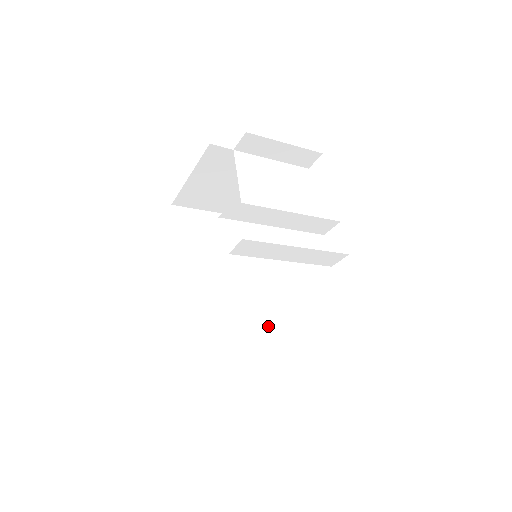
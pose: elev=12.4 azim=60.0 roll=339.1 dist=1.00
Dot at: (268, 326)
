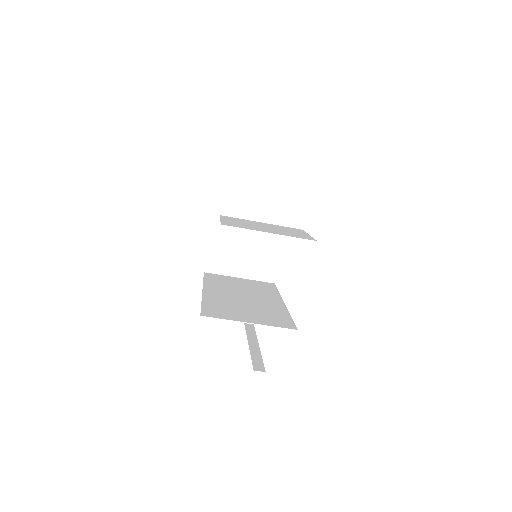
Dot at: (245, 226)
